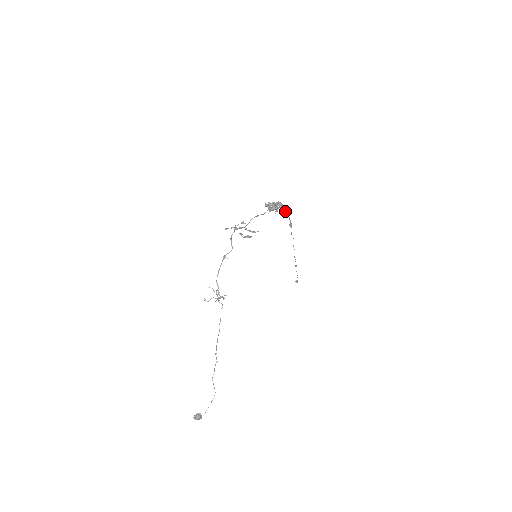
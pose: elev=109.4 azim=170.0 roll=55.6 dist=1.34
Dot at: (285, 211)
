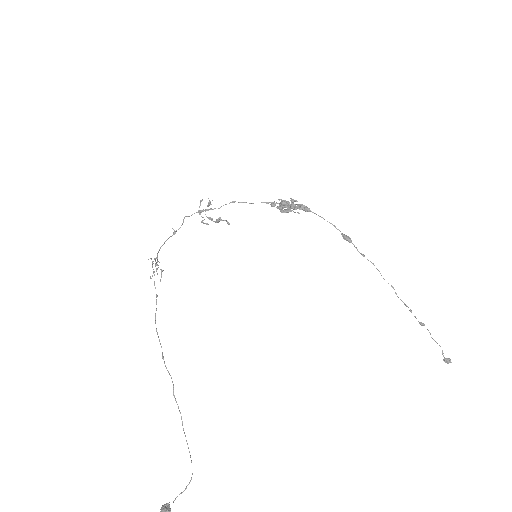
Dot at: (318, 215)
